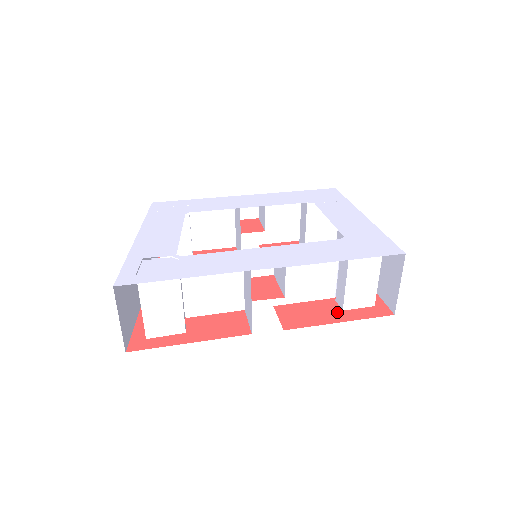
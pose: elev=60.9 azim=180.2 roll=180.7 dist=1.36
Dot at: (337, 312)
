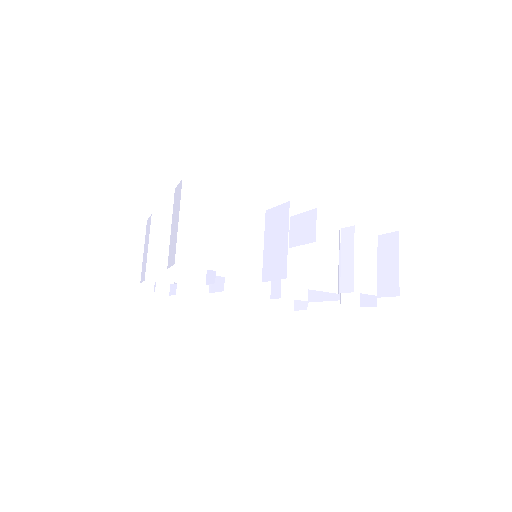
Dot at: occluded
